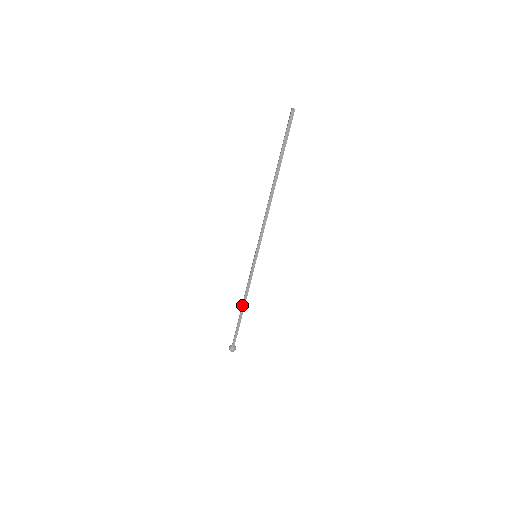
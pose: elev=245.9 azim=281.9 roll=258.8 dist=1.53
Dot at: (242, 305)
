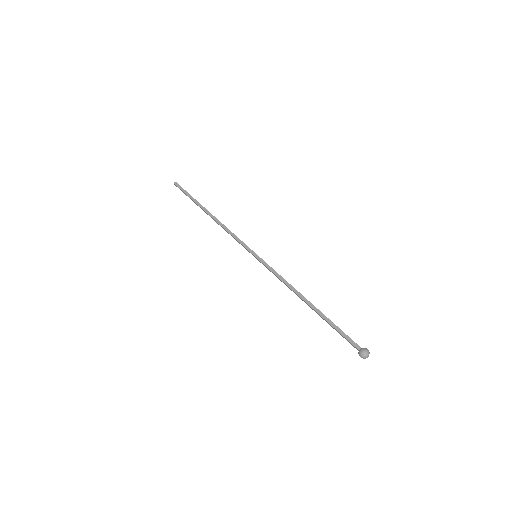
Dot at: (301, 299)
